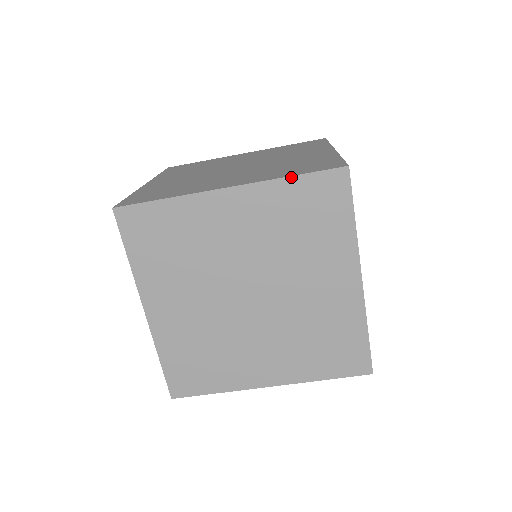
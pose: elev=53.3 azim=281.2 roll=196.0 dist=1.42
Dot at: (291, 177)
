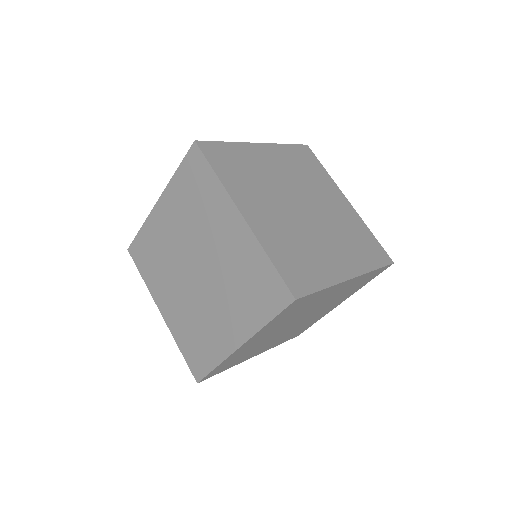
Dot at: (176, 171)
